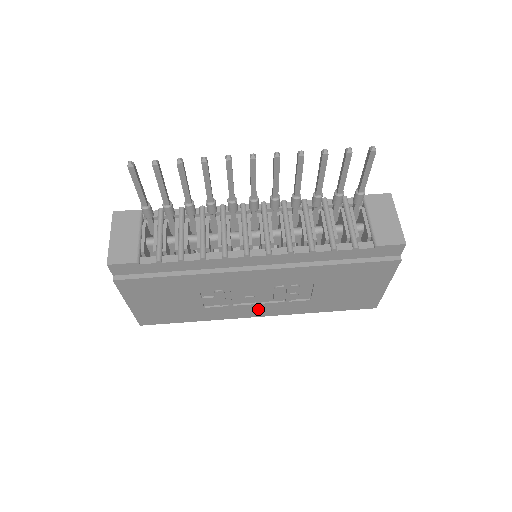
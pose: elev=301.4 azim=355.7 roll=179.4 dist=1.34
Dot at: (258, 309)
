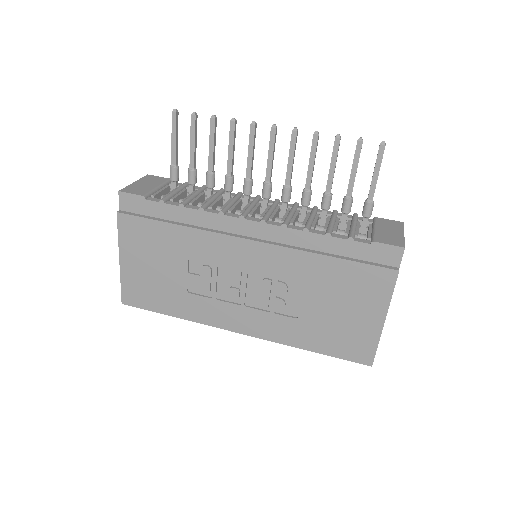
Dot at: (241, 317)
